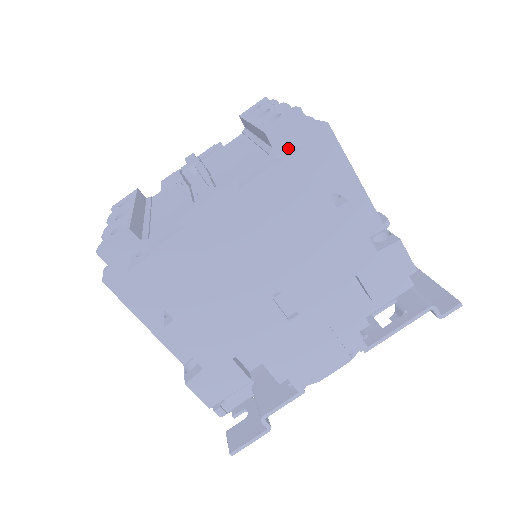
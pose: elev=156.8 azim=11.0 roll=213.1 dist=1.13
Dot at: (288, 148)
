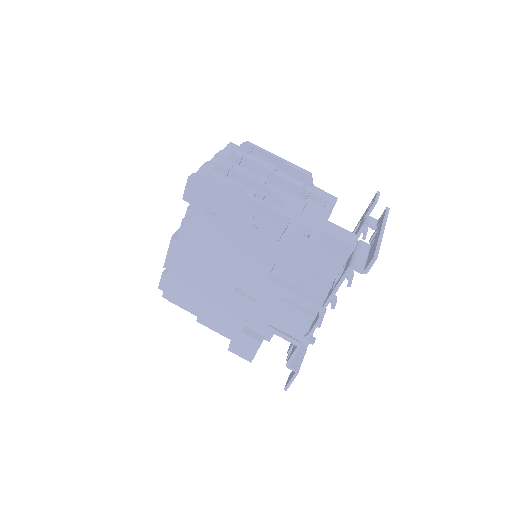
Dot at: (194, 203)
